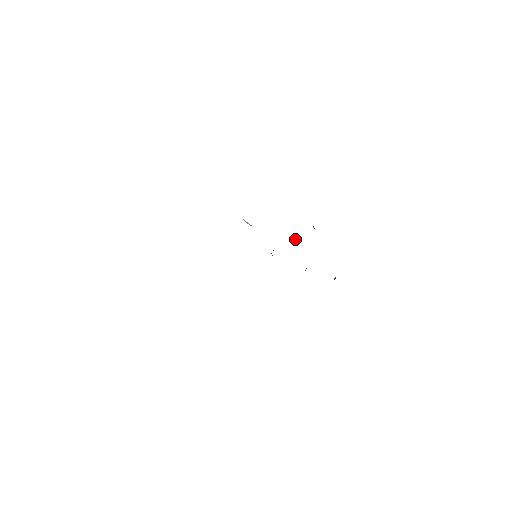
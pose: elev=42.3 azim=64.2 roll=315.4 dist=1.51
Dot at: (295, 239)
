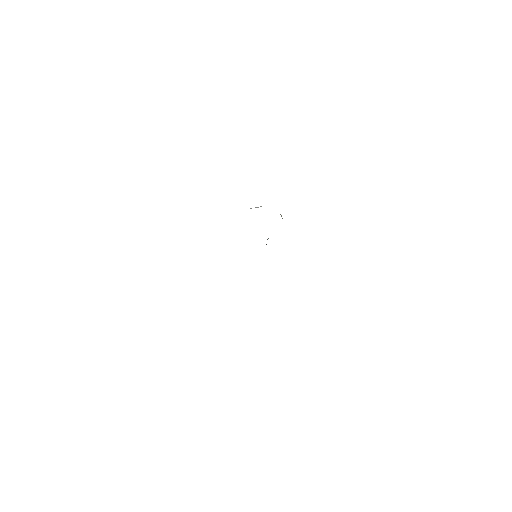
Dot at: occluded
